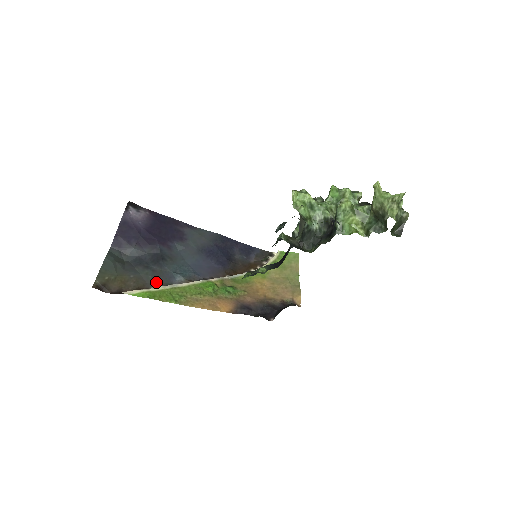
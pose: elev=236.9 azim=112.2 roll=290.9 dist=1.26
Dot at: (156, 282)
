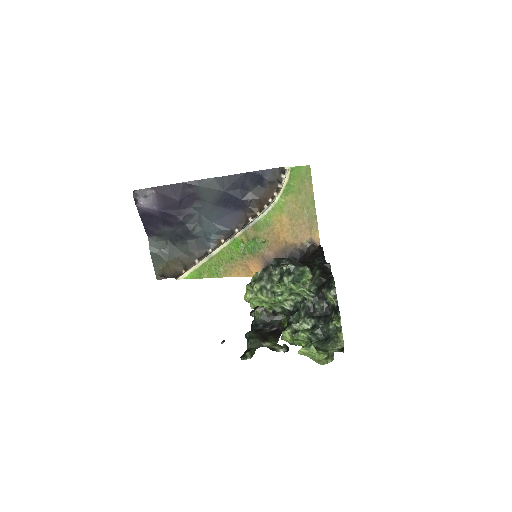
Dot at: (196, 253)
